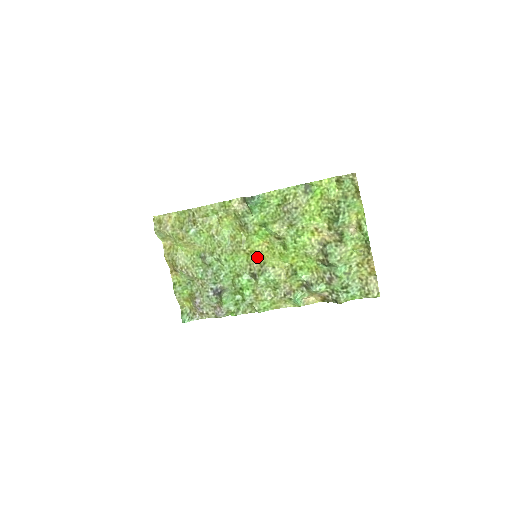
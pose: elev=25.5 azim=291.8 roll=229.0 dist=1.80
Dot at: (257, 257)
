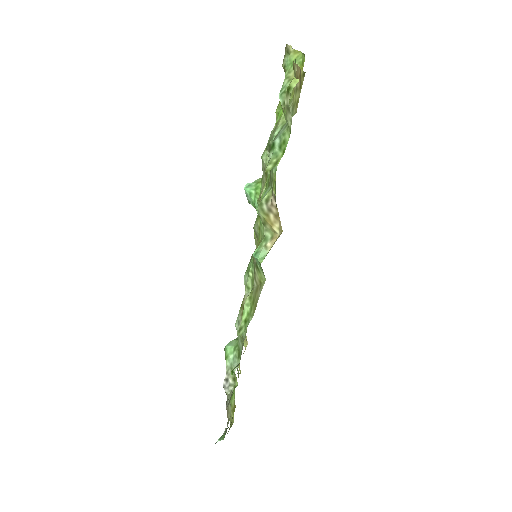
Dot at: occluded
